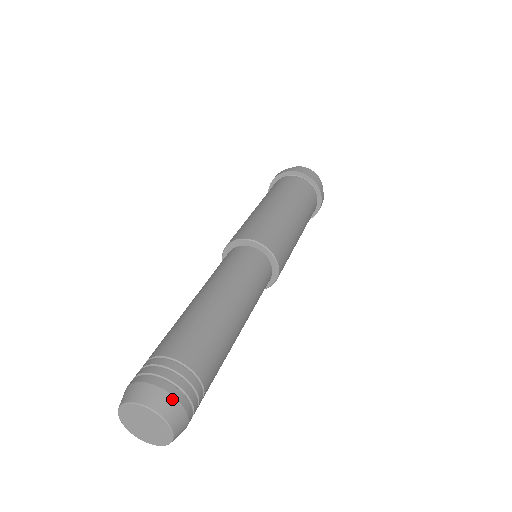
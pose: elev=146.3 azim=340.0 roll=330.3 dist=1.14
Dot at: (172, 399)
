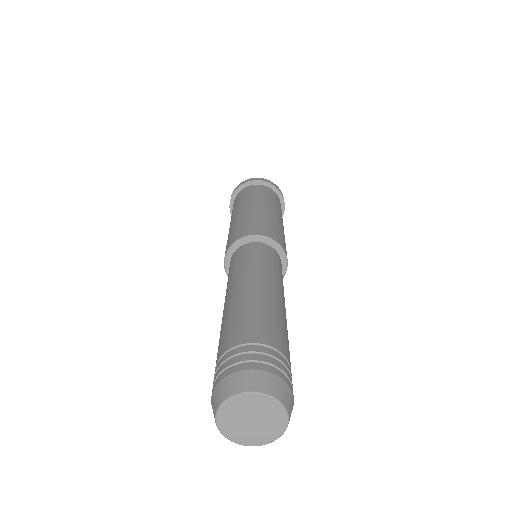
Dot at: (266, 374)
